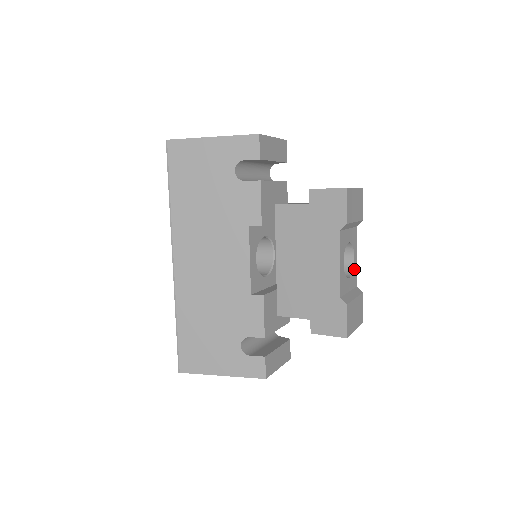
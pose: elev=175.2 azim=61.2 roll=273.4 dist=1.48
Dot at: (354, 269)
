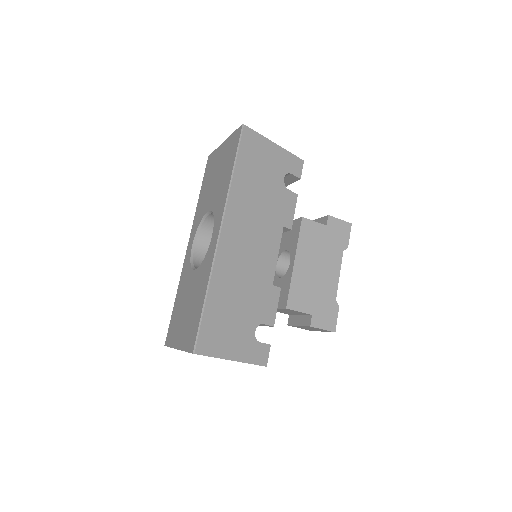
Dot at: occluded
